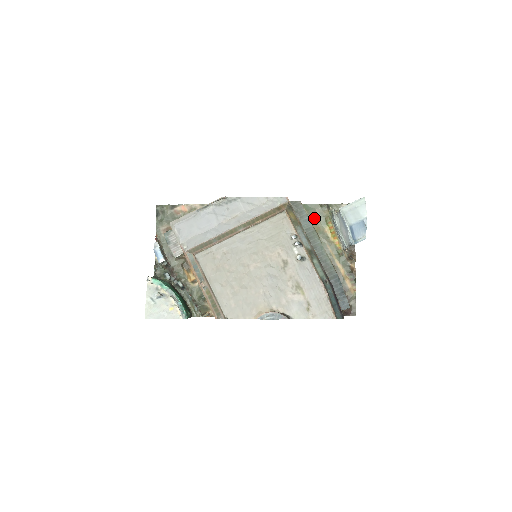
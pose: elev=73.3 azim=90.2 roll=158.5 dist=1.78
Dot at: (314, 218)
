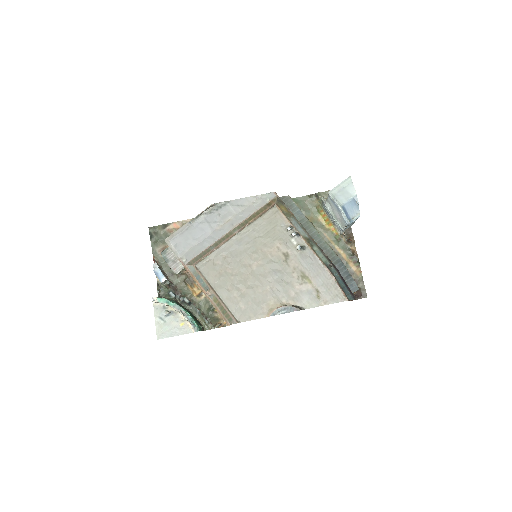
Dot at: (305, 210)
